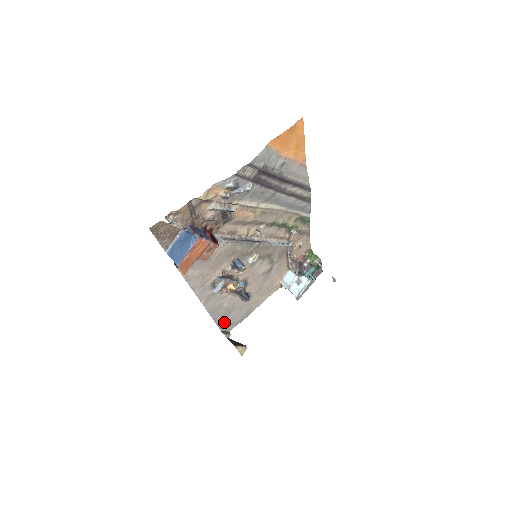
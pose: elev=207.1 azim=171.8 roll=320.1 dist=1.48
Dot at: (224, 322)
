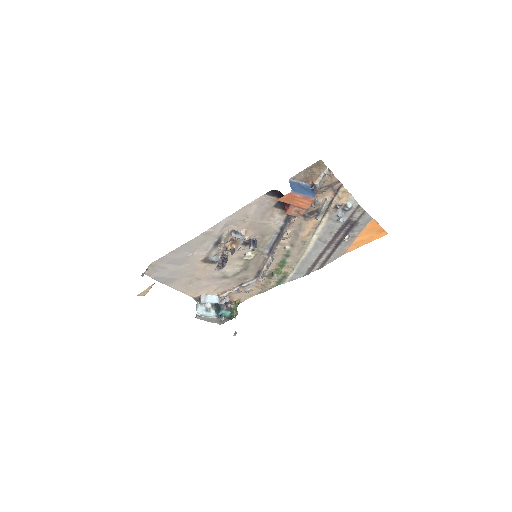
Dot at: (163, 262)
